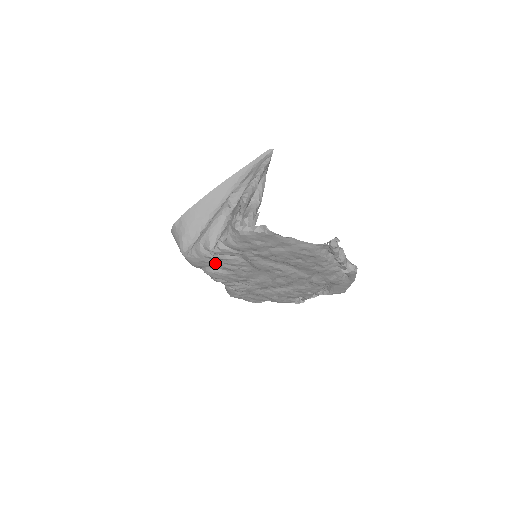
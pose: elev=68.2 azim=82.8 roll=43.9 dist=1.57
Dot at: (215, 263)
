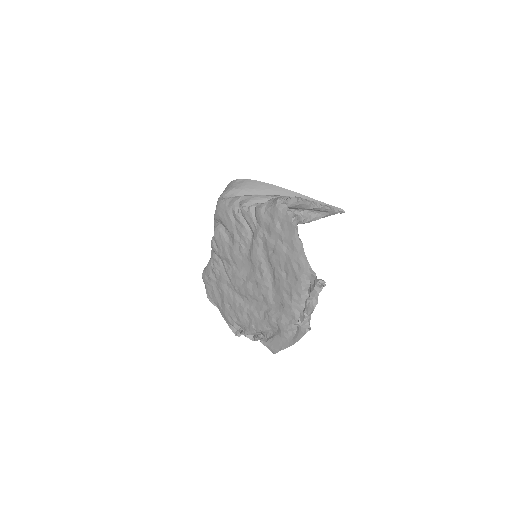
Dot at: (231, 222)
